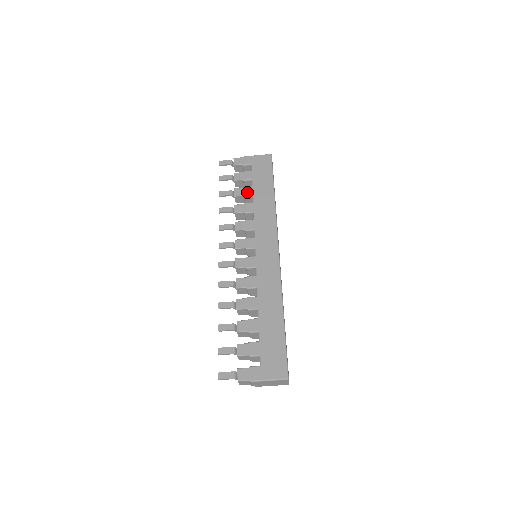
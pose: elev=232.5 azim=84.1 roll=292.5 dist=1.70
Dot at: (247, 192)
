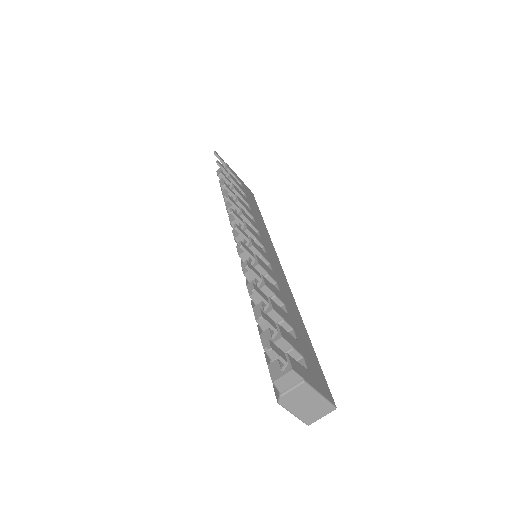
Dot at: (244, 197)
